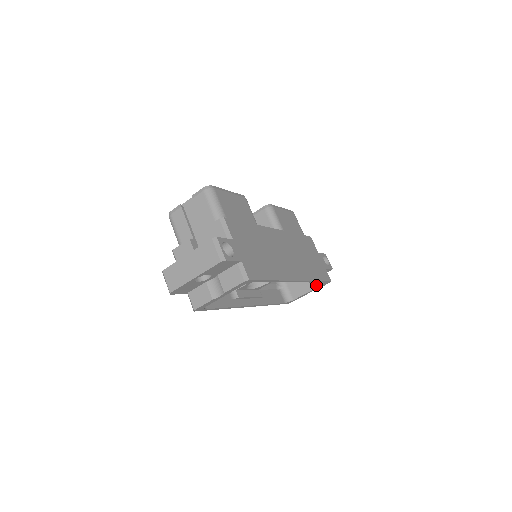
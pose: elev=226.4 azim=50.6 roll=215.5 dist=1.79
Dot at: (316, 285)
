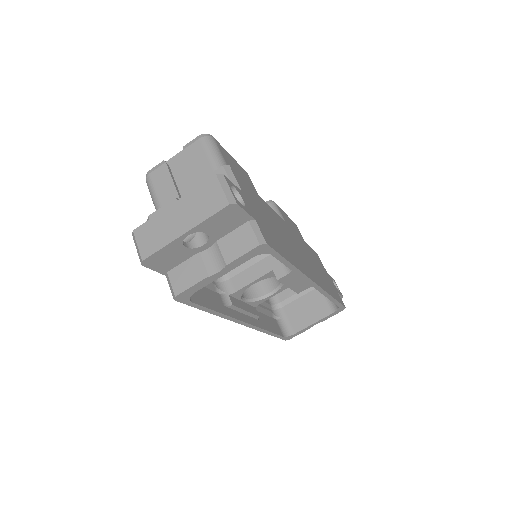
Dot at: (326, 312)
